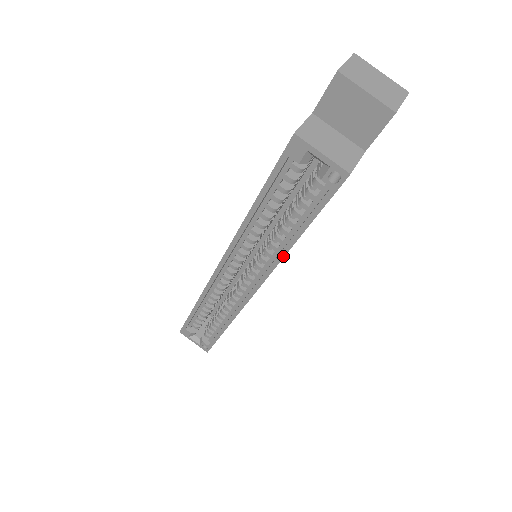
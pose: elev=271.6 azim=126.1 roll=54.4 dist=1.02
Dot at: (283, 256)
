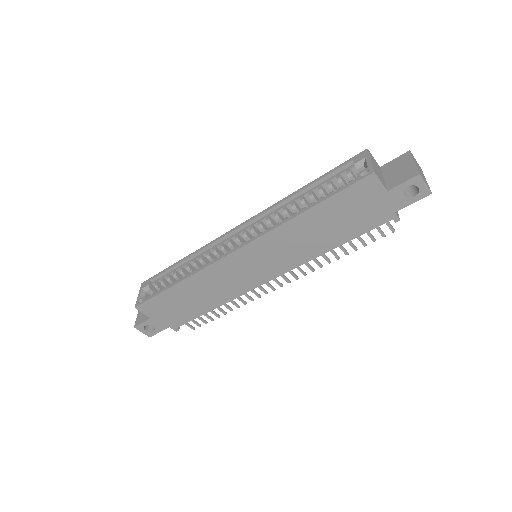
Dot at: (286, 221)
